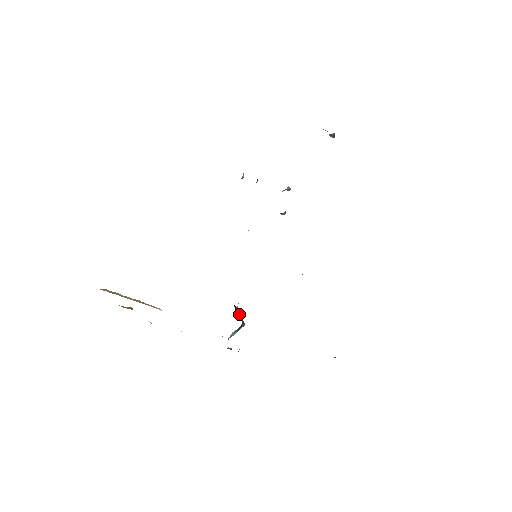
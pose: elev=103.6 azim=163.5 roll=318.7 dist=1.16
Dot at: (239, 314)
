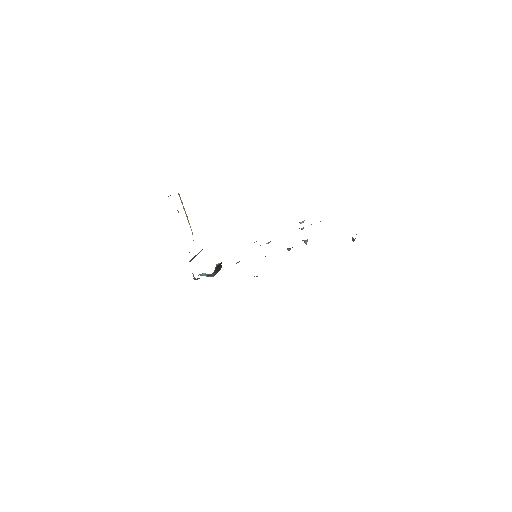
Dot at: (217, 271)
